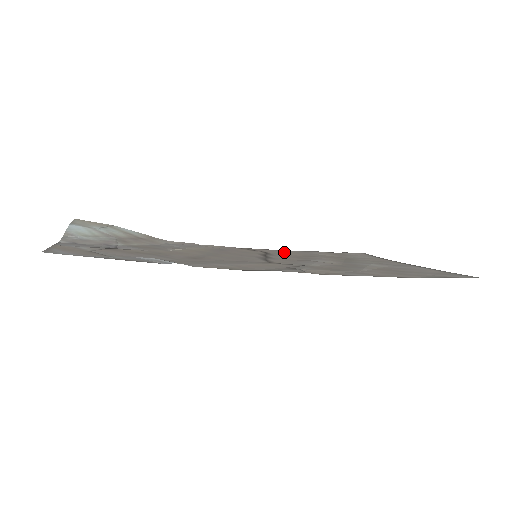
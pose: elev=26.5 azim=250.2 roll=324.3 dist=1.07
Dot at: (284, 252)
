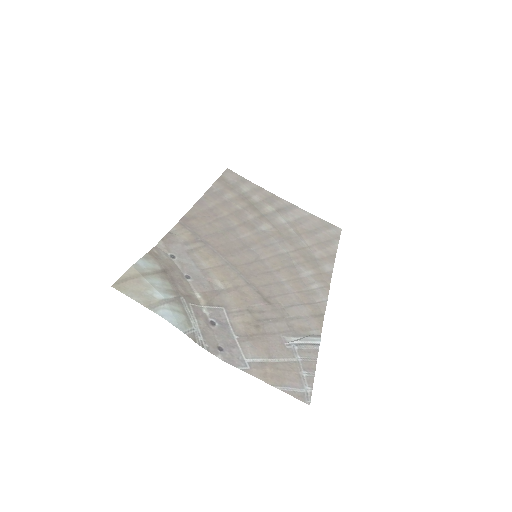
Dot at: (214, 207)
